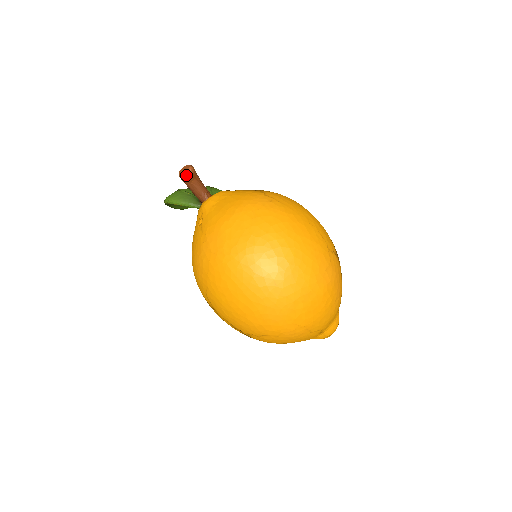
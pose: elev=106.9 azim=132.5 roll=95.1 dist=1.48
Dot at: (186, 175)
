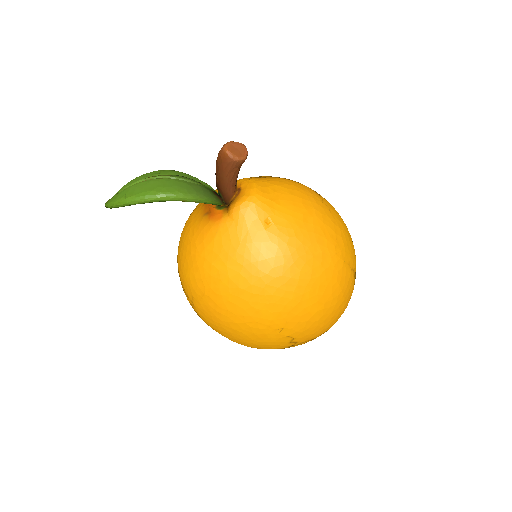
Dot at: (246, 157)
